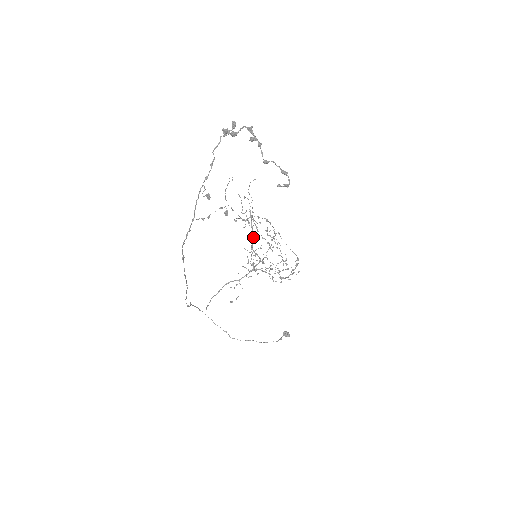
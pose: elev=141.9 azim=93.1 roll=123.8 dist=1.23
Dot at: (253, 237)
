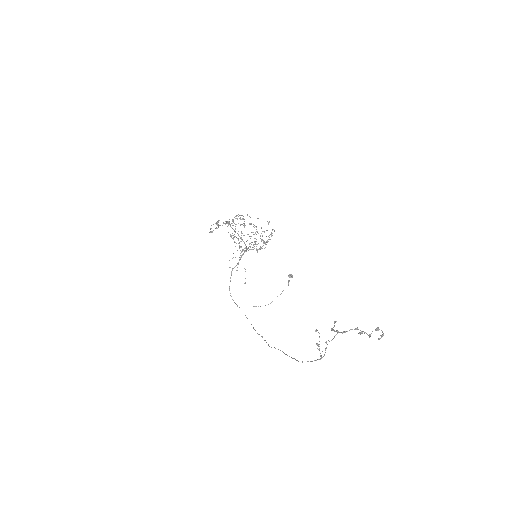
Dot at: (245, 244)
